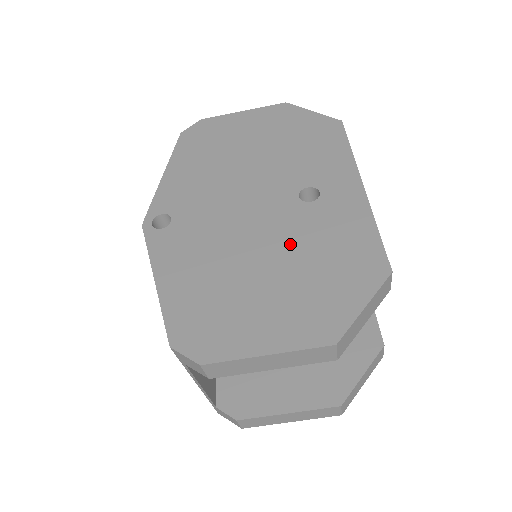
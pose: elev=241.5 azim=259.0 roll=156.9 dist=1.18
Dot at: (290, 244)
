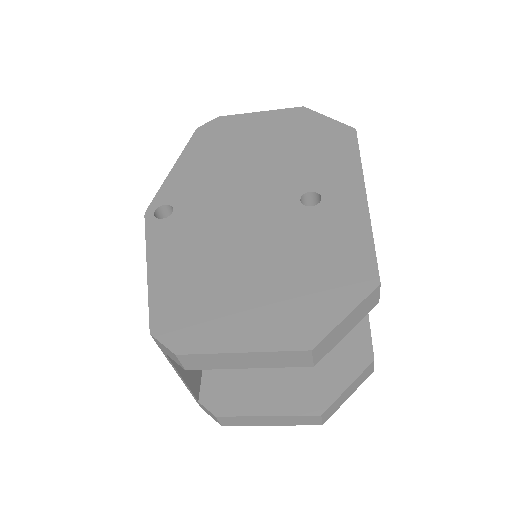
Dot at: (283, 246)
